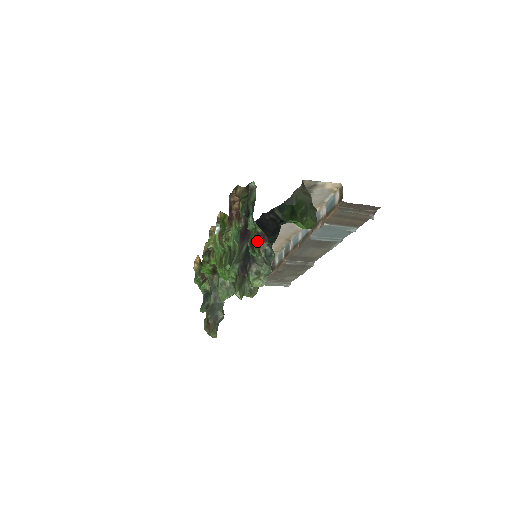
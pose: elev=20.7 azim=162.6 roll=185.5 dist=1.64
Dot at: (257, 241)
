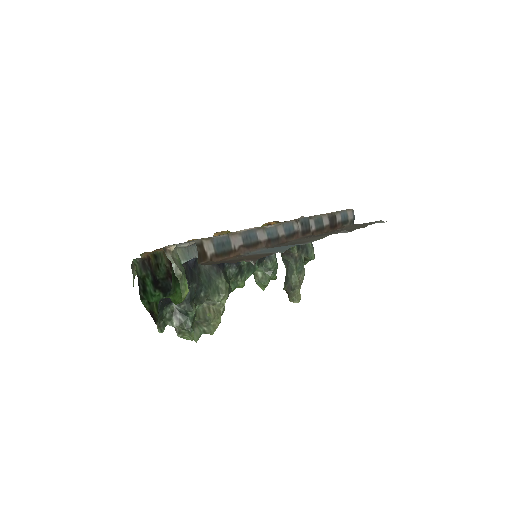
Dot at: (156, 315)
